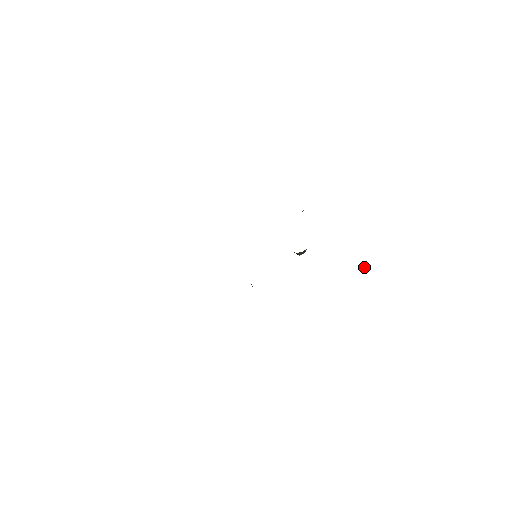
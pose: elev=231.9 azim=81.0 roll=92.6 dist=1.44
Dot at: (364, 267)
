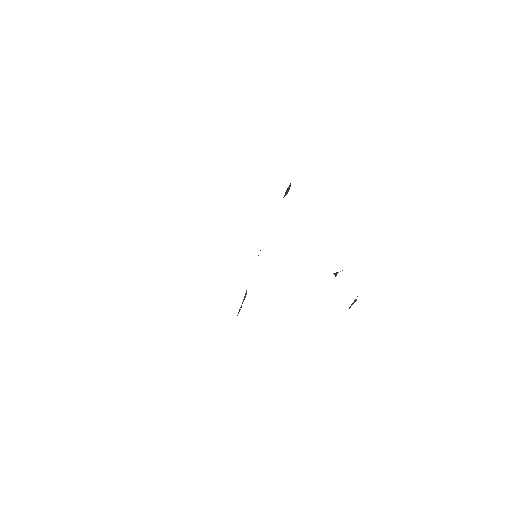
Dot at: occluded
